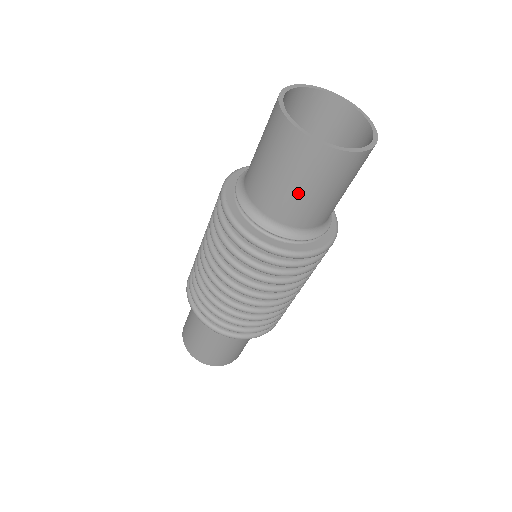
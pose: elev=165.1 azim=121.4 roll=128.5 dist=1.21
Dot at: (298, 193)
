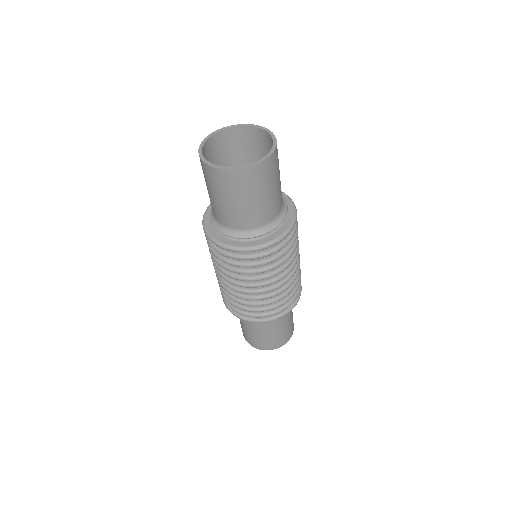
Dot at: (219, 201)
